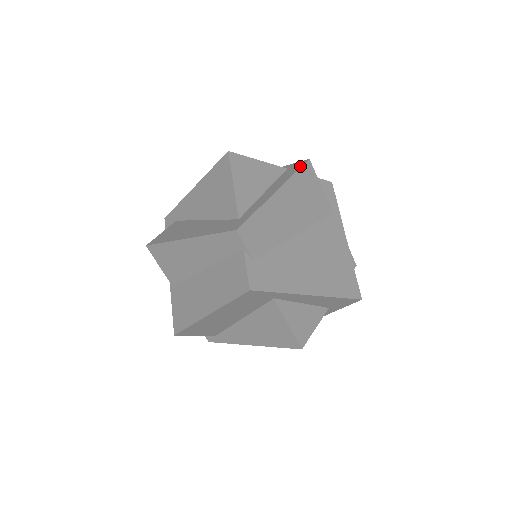
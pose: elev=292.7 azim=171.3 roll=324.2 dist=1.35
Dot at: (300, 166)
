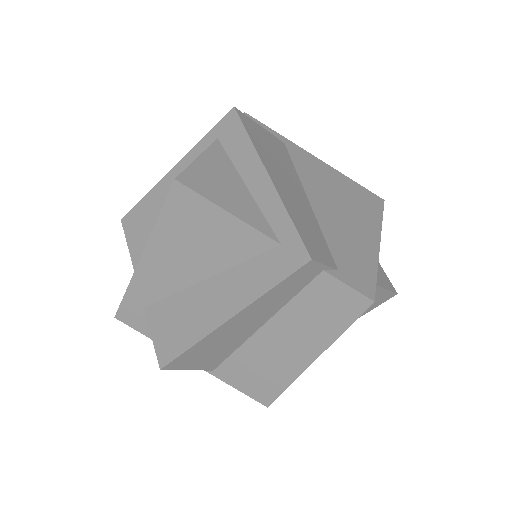
Dot at: (239, 123)
